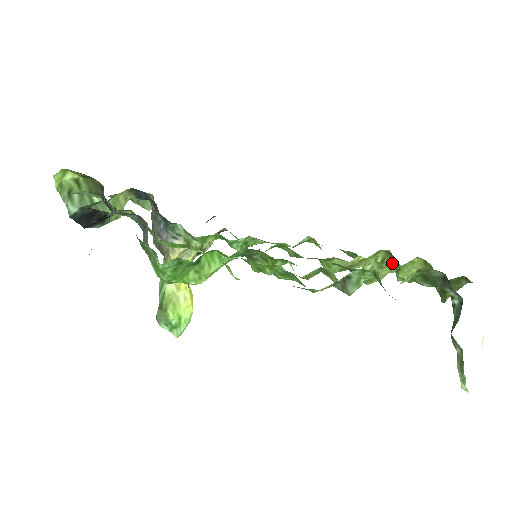
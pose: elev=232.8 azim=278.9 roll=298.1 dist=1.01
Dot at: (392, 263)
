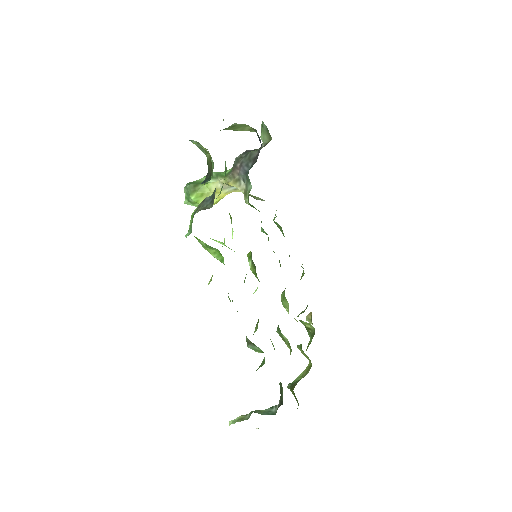
Dot at: (311, 335)
